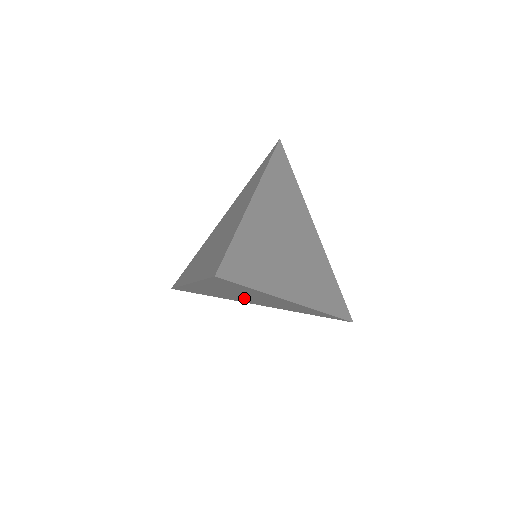
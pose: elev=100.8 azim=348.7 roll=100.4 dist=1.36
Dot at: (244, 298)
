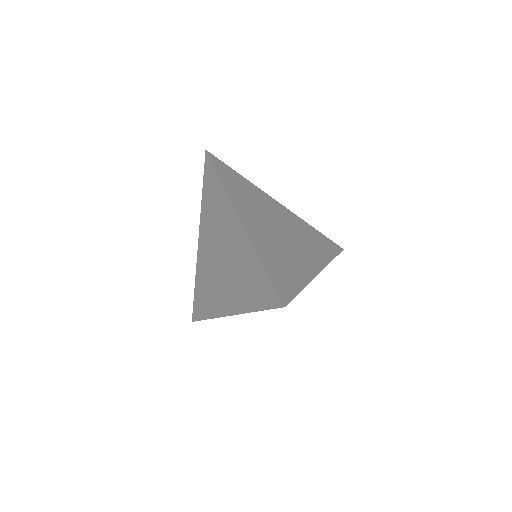
Dot at: occluded
